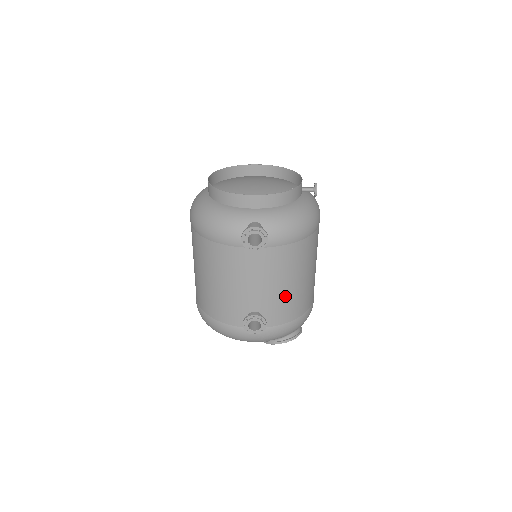
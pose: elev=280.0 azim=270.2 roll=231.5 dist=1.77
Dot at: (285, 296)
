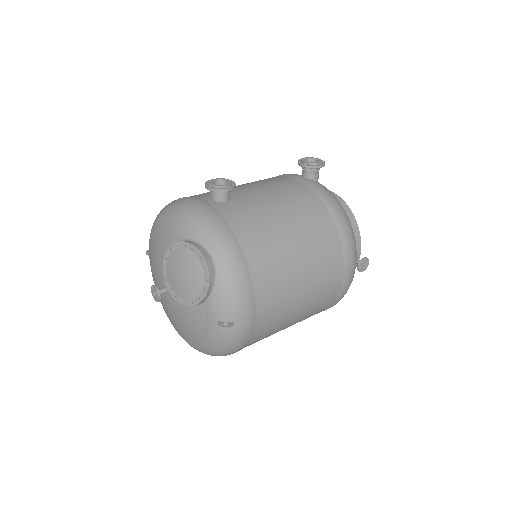
Dot at: (265, 214)
